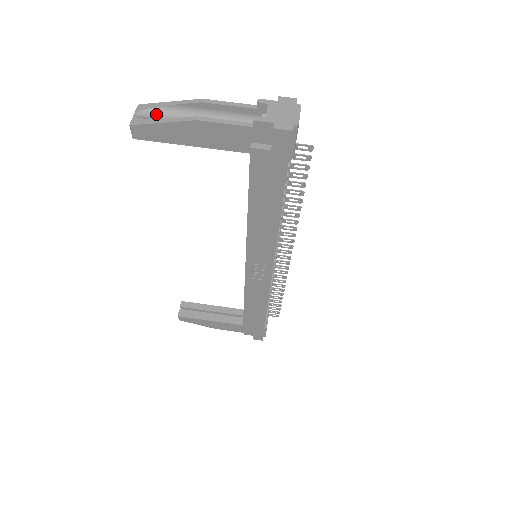
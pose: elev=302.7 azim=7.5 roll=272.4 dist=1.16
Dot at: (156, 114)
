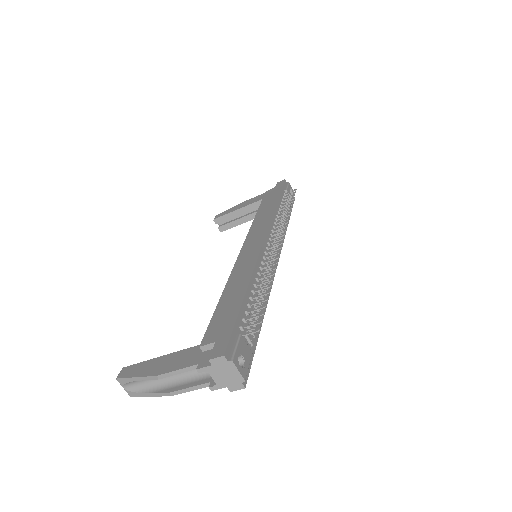
Dot at: (135, 382)
